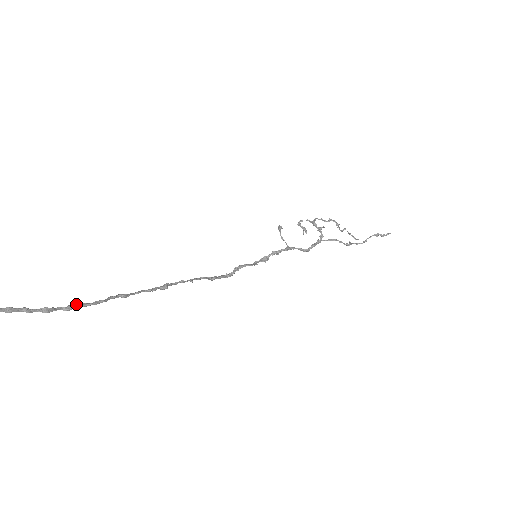
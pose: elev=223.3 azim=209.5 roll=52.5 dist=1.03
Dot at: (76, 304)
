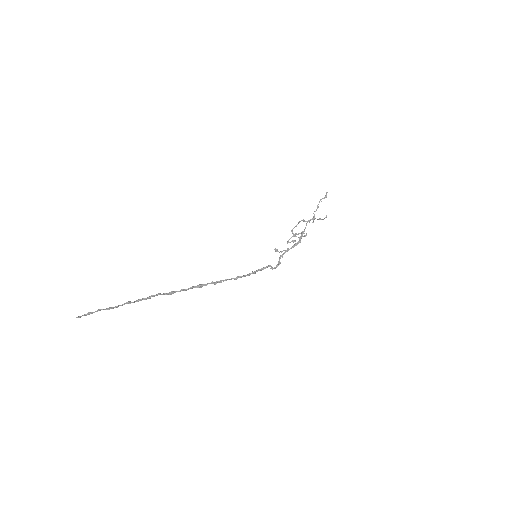
Dot at: (143, 298)
